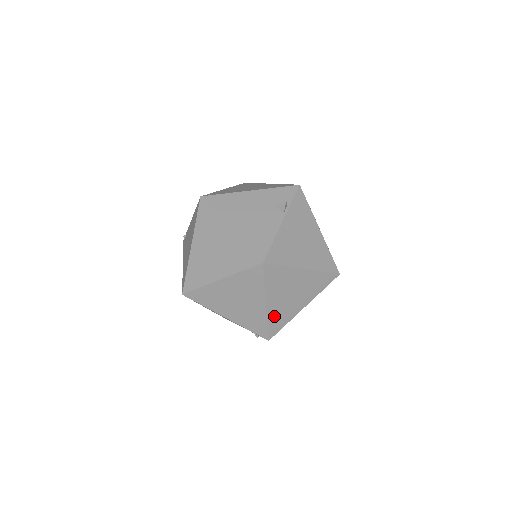
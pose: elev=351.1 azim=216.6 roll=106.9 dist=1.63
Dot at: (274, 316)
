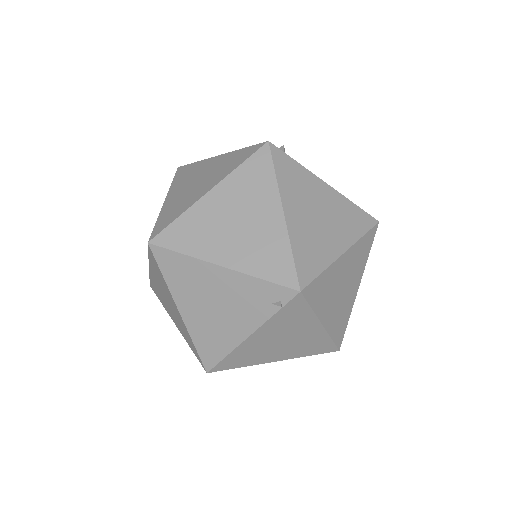
Dot at: (300, 243)
